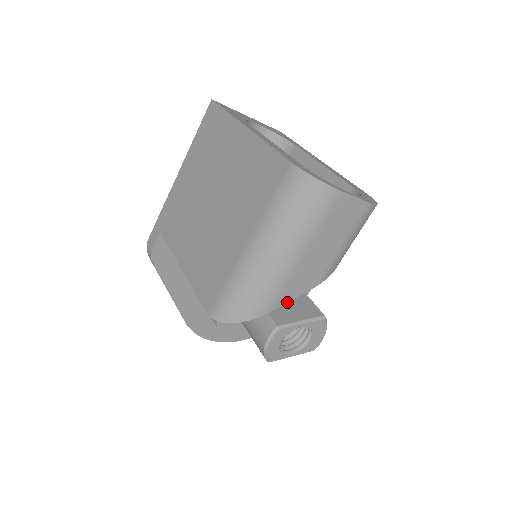
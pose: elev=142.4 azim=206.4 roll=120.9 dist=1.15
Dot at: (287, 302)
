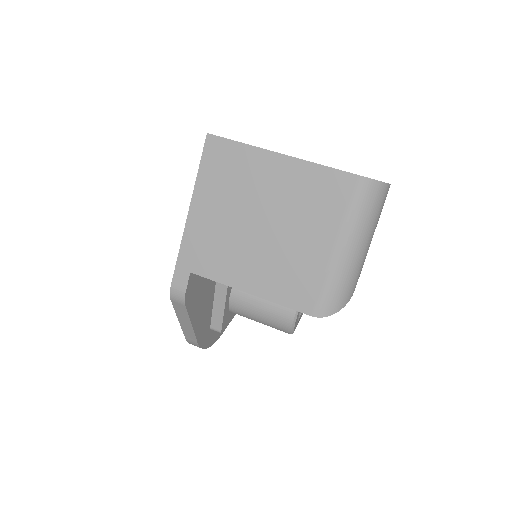
Dot at: occluded
